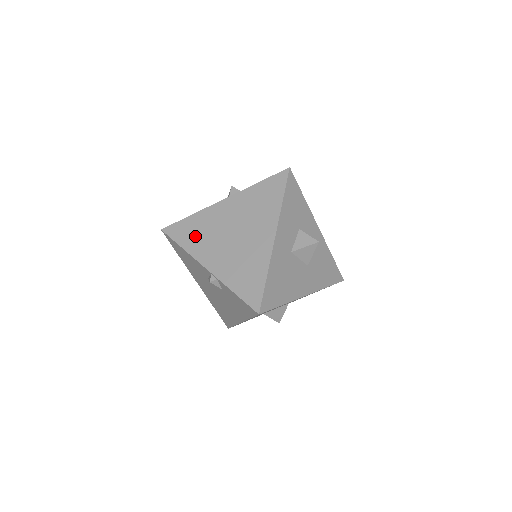
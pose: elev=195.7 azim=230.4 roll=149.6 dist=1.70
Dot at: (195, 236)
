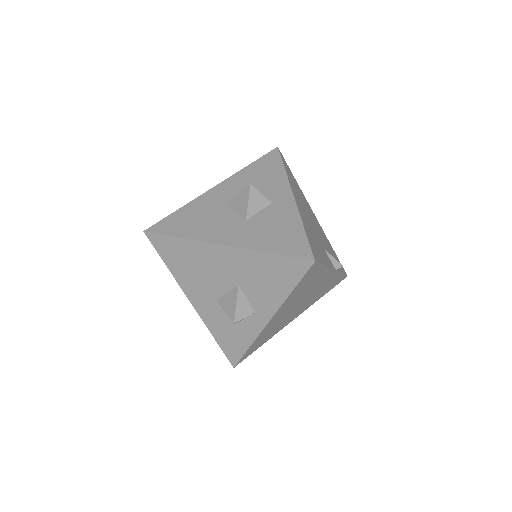
Dot at: occluded
